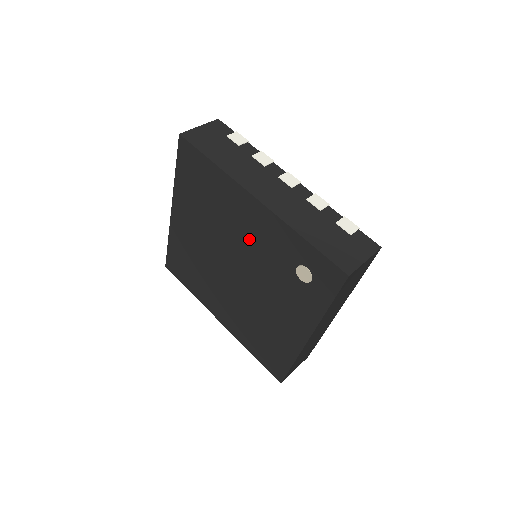
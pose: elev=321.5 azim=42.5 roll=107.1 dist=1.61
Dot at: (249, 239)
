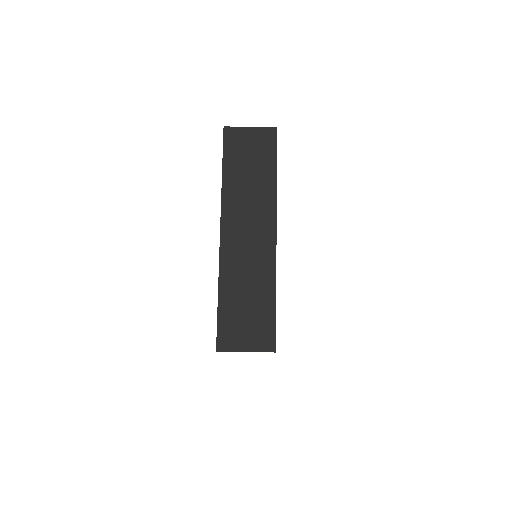
Dot at: occluded
